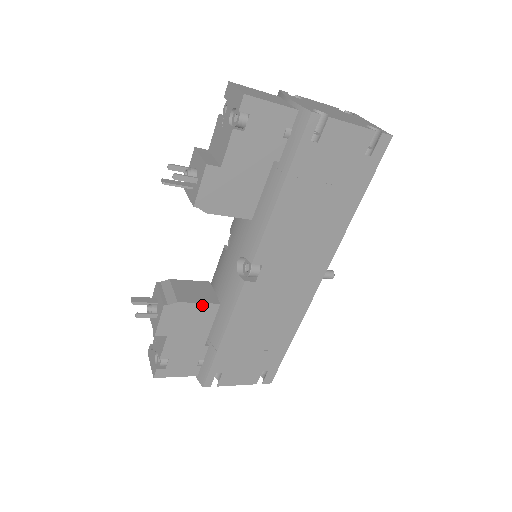
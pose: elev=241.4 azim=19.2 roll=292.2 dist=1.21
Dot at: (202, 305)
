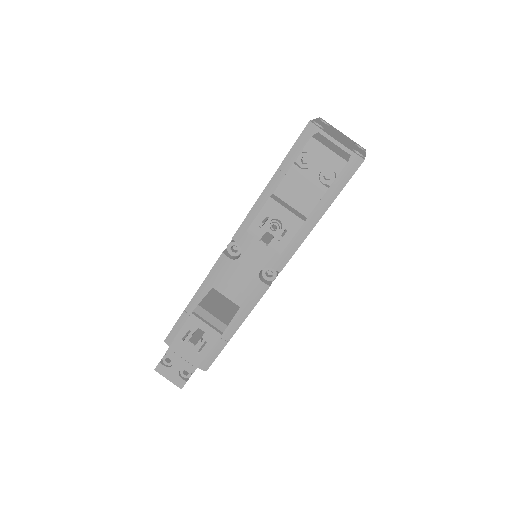
Dot at: (233, 316)
